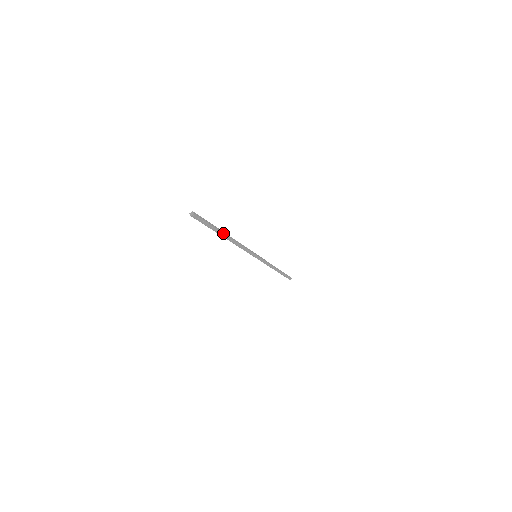
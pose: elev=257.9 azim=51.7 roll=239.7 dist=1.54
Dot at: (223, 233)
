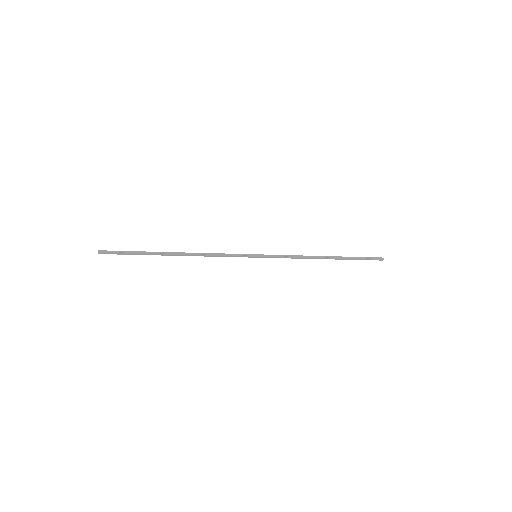
Dot at: (162, 254)
